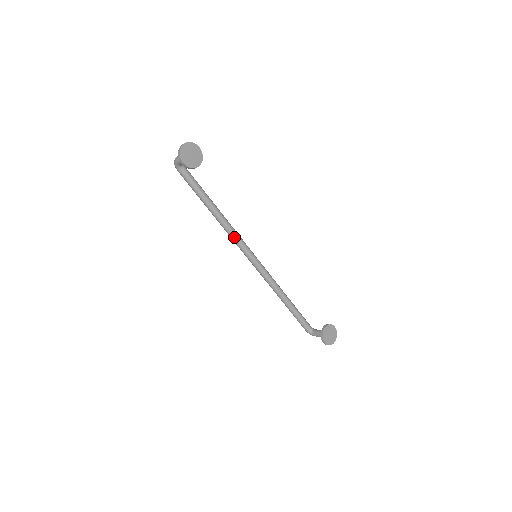
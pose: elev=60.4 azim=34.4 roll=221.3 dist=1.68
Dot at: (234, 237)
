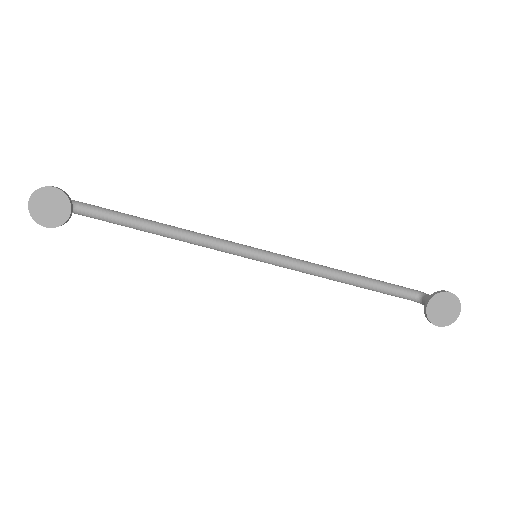
Dot at: (210, 247)
